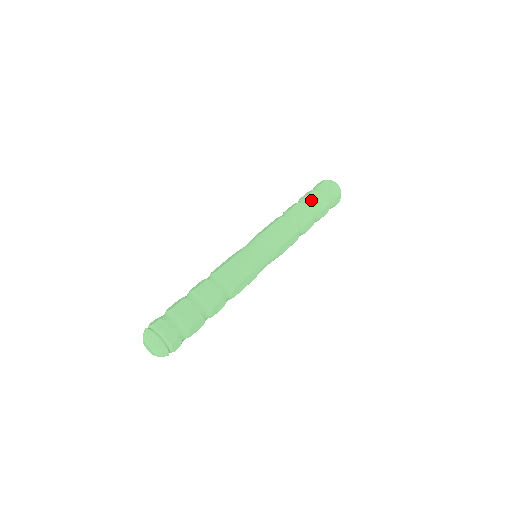
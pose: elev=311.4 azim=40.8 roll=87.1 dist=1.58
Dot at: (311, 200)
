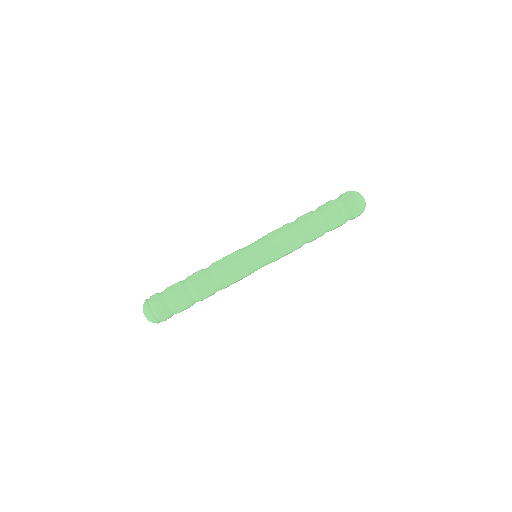
Dot at: (331, 227)
